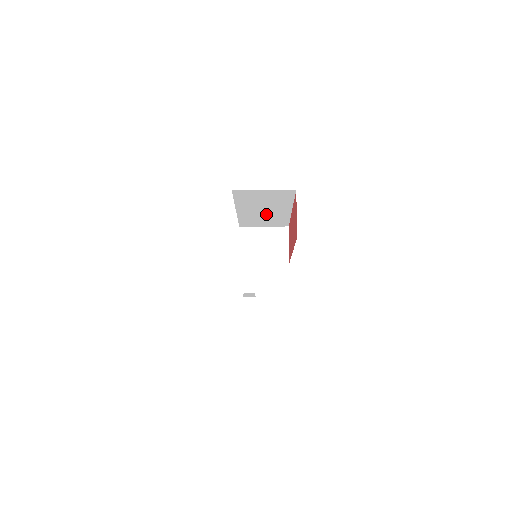
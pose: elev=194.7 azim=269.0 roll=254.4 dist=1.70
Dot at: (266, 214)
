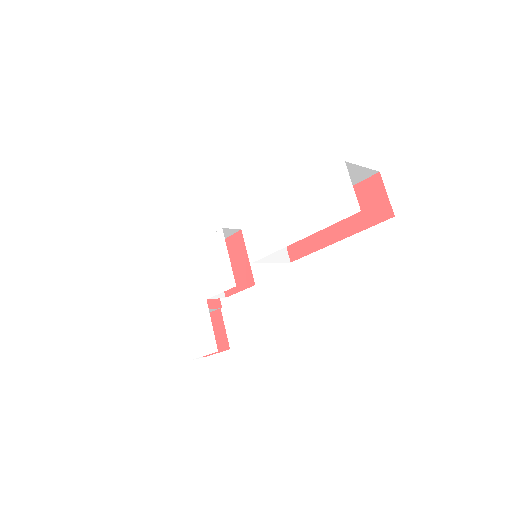
Dot at: occluded
